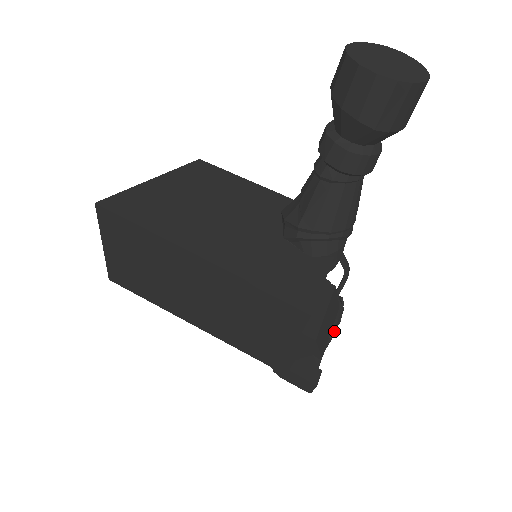
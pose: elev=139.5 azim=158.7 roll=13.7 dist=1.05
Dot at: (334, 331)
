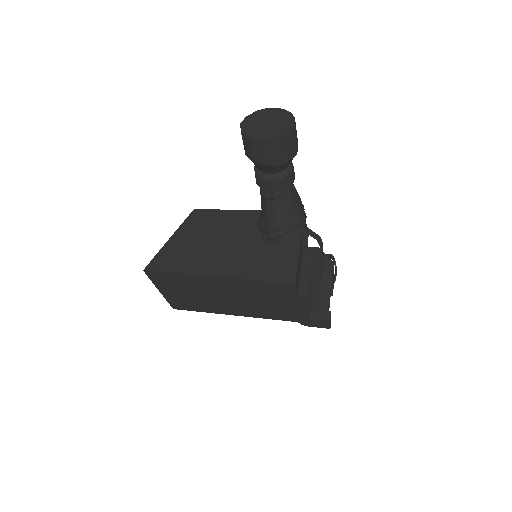
Dot at: (331, 281)
